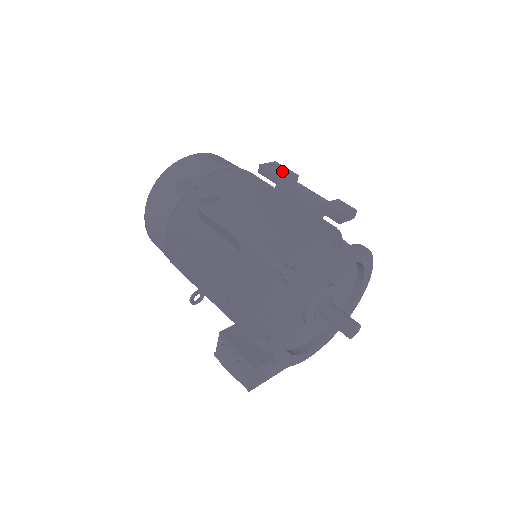
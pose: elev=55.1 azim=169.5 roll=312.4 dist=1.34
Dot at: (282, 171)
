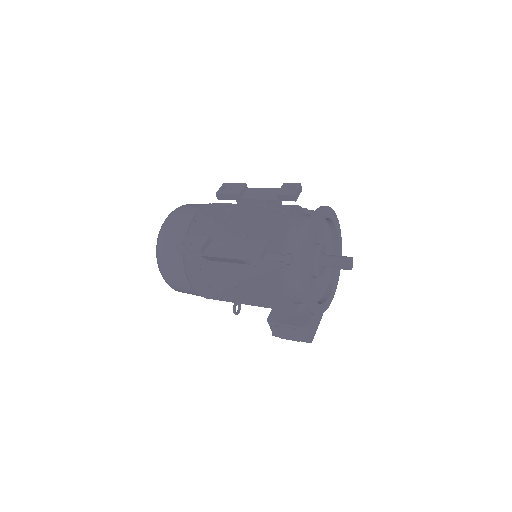
Dot at: (233, 188)
